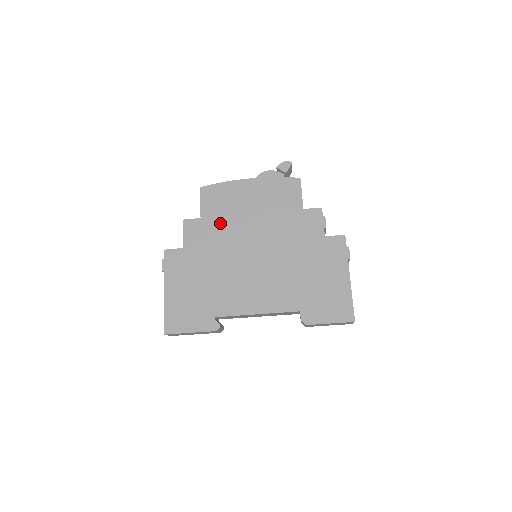
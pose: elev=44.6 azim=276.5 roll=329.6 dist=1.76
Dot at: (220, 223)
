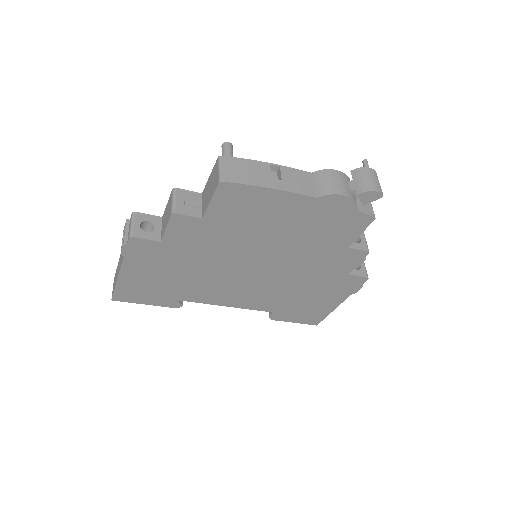
Dot at: (229, 232)
